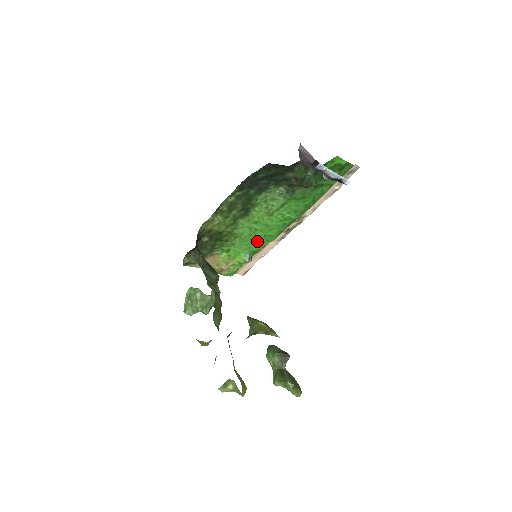
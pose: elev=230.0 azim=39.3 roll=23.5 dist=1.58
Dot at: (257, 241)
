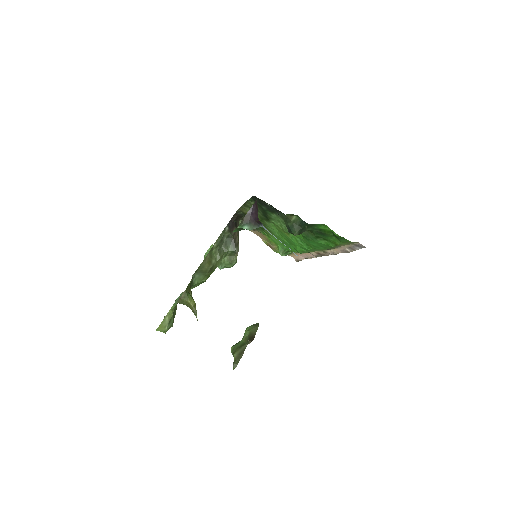
Dot at: (287, 245)
